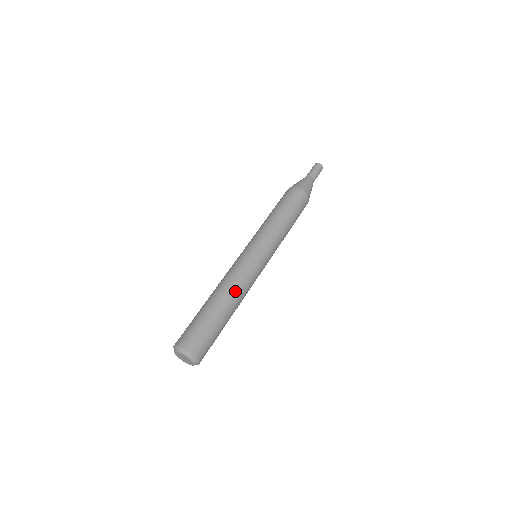
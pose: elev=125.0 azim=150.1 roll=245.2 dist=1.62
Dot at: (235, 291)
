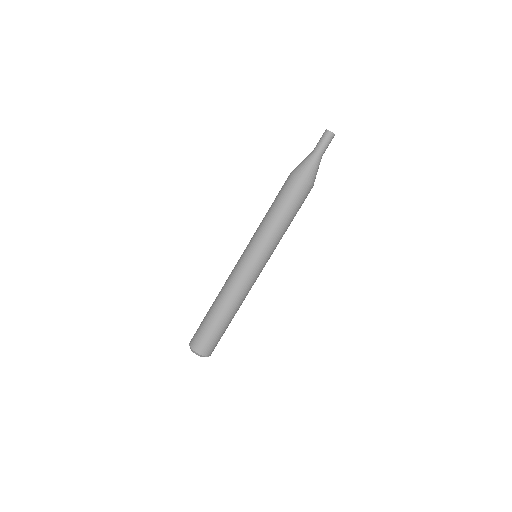
Dot at: occluded
